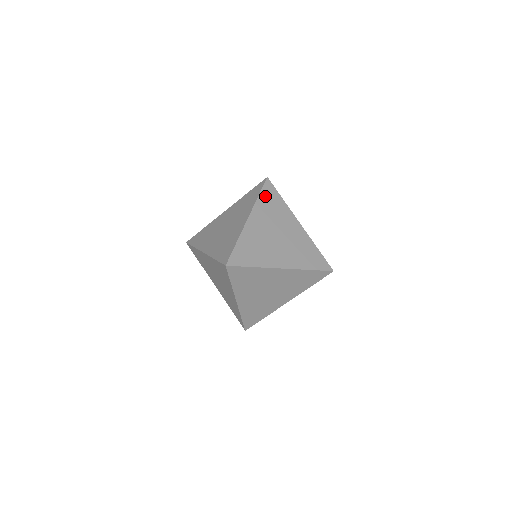
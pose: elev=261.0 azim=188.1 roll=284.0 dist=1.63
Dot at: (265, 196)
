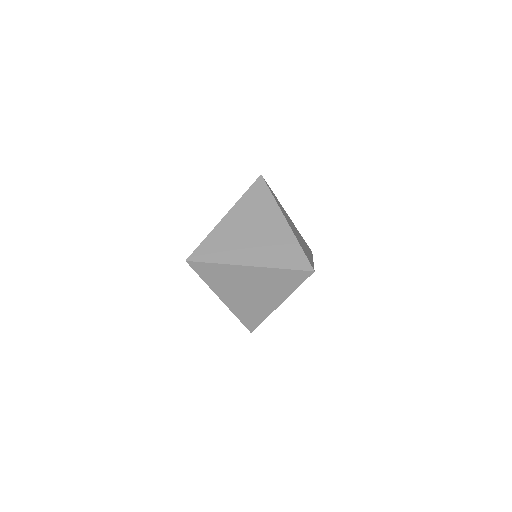
Dot at: (273, 195)
